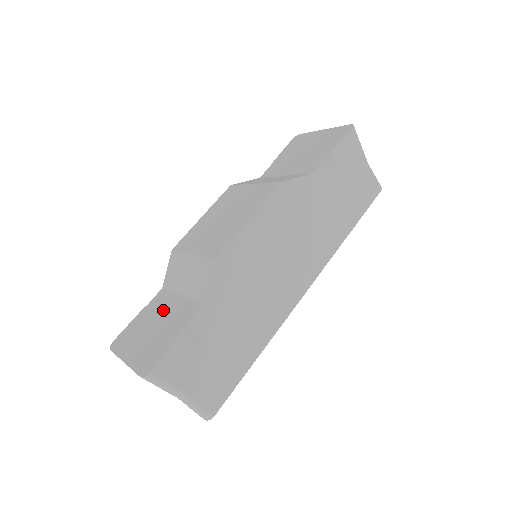
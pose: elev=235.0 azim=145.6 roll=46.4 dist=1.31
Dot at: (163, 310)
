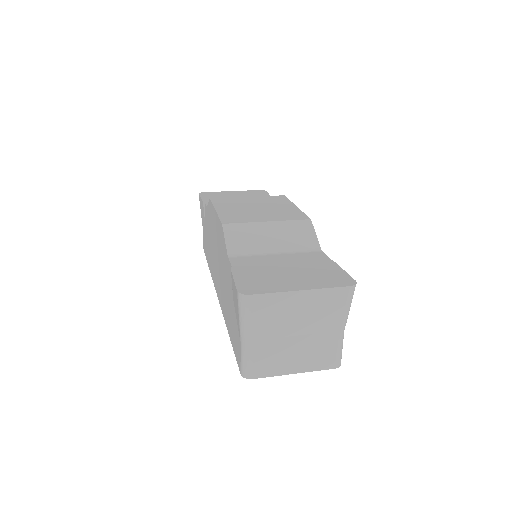
Dot at: (273, 262)
